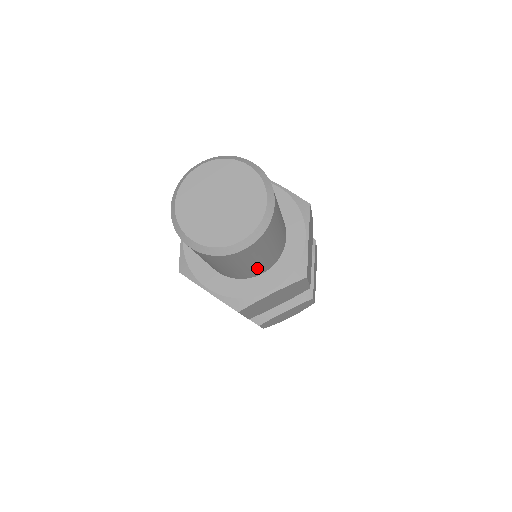
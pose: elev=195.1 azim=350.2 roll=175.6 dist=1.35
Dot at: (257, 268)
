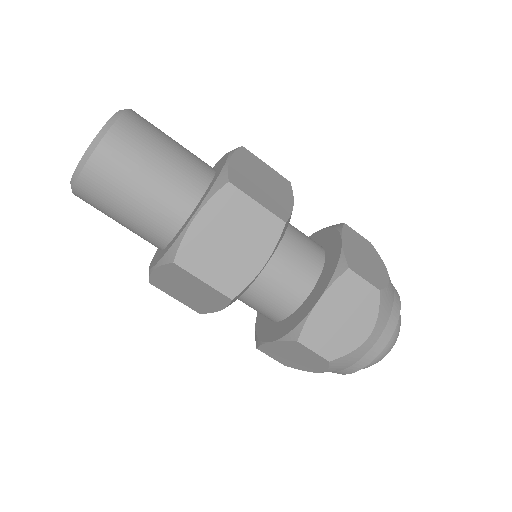
Dot at: (166, 198)
